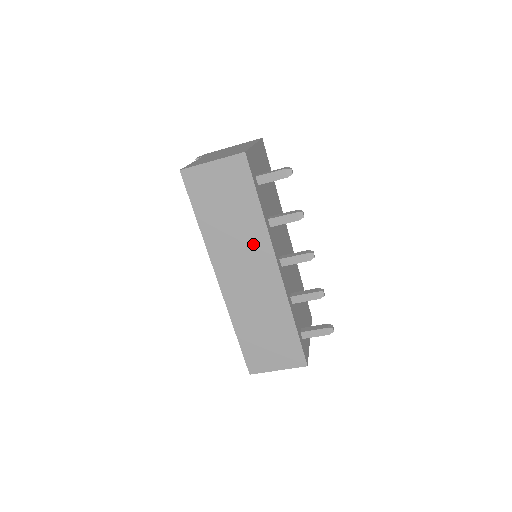
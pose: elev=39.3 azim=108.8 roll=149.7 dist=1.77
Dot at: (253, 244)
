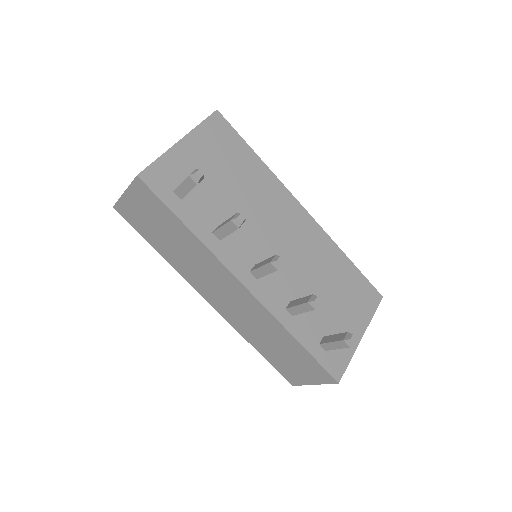
Dot at: (208, 265)
